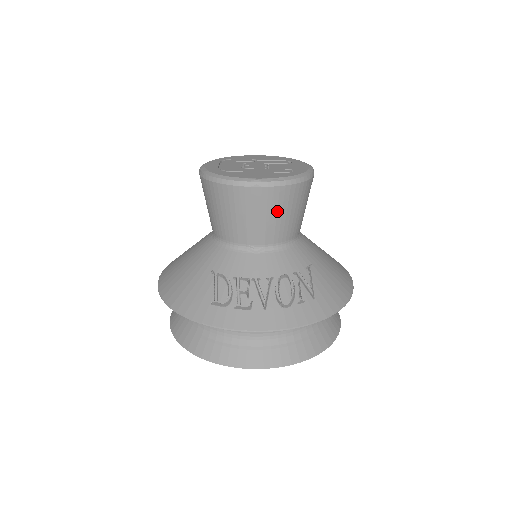
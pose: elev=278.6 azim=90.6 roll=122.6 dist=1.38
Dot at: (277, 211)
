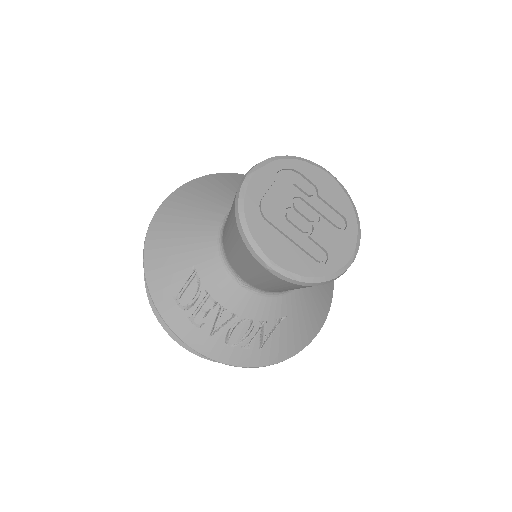
Dot at: (278, 285)
